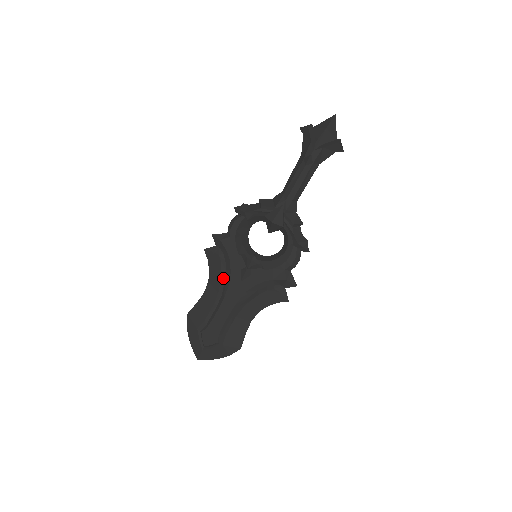
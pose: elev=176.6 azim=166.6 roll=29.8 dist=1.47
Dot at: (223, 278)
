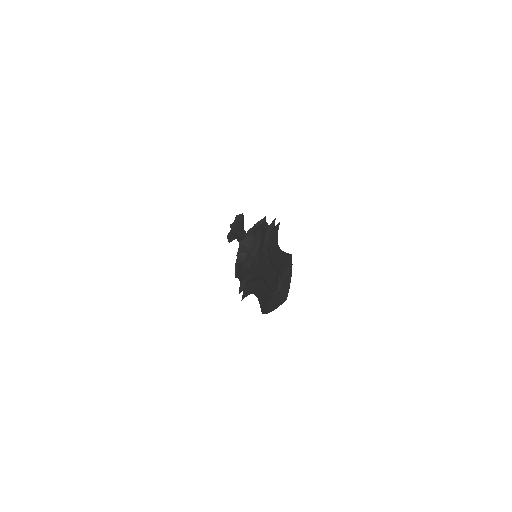
Dot at: (255, 280)
